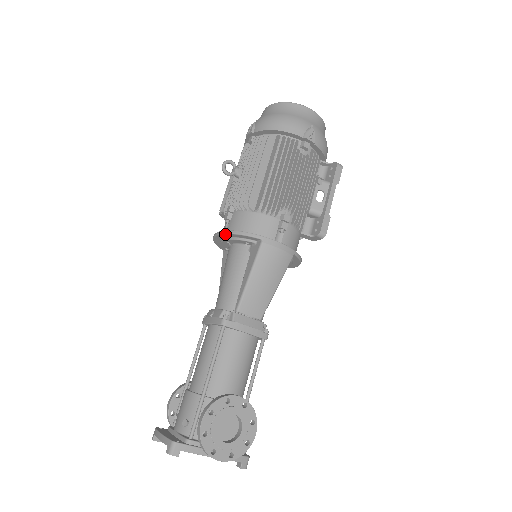
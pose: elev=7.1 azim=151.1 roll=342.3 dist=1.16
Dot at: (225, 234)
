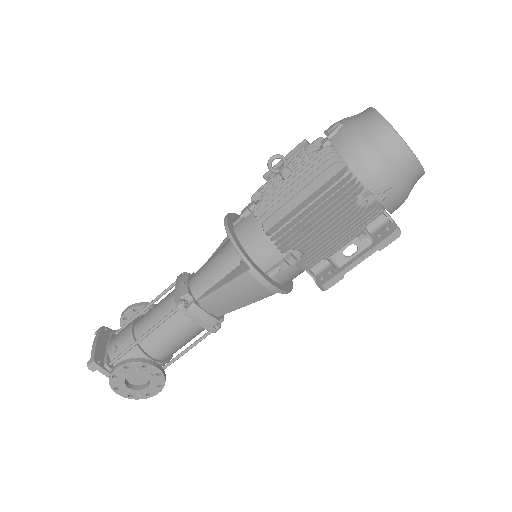
Dot at: (227, 233)
